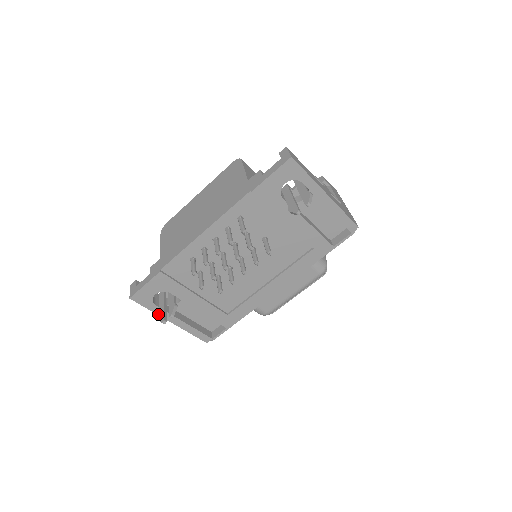
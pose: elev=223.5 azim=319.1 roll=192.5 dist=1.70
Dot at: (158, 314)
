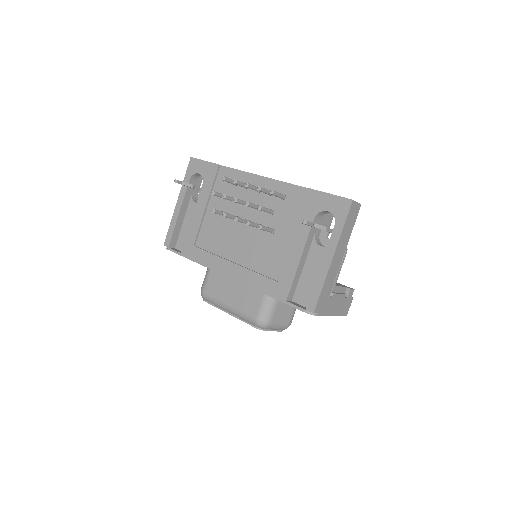
Dot at: (182, 187)
